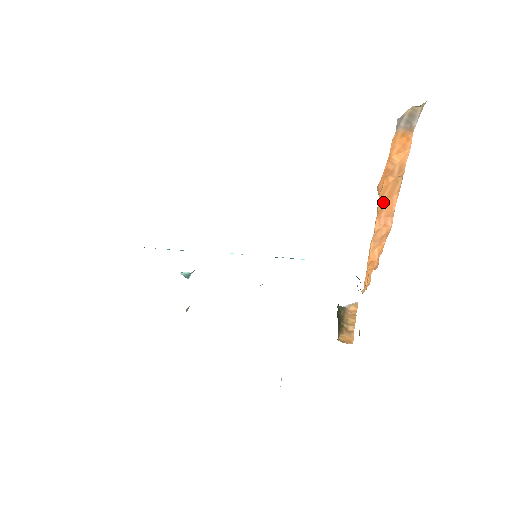
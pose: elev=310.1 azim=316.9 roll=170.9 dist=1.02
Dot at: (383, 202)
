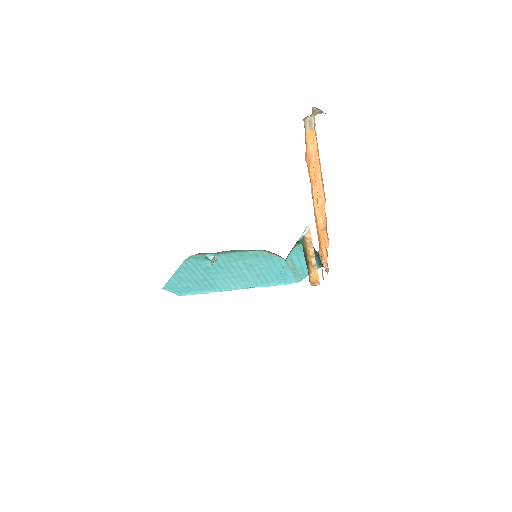
Dot at: (313, 177)
